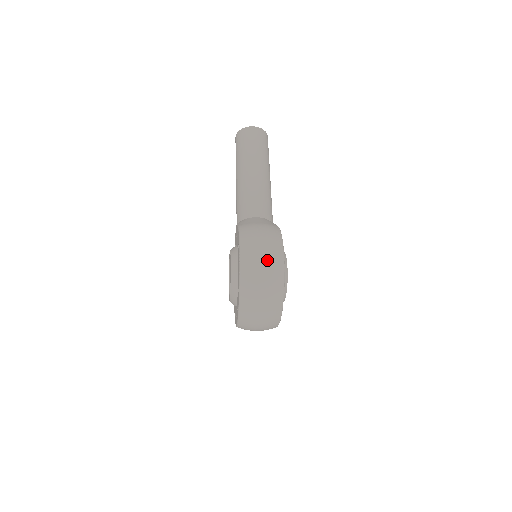
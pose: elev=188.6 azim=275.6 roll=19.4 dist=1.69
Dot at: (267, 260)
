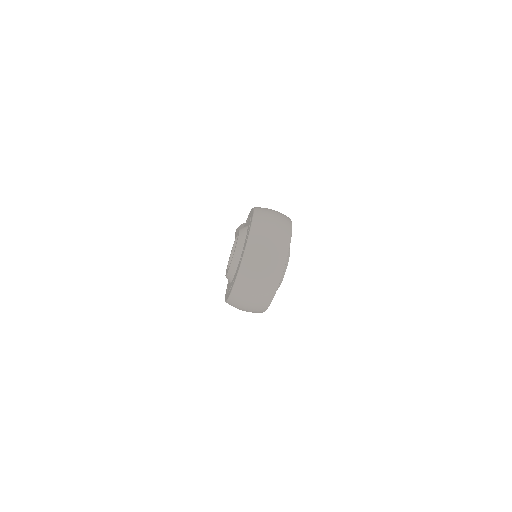
Dot at: (278, 213)
